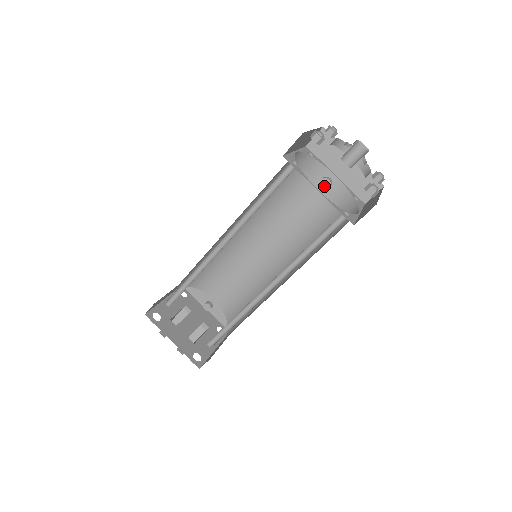
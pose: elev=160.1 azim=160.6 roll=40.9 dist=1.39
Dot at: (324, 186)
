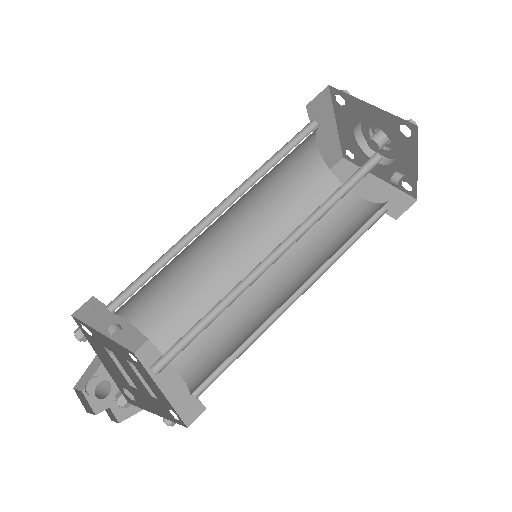
Dot at: (304, 156)
